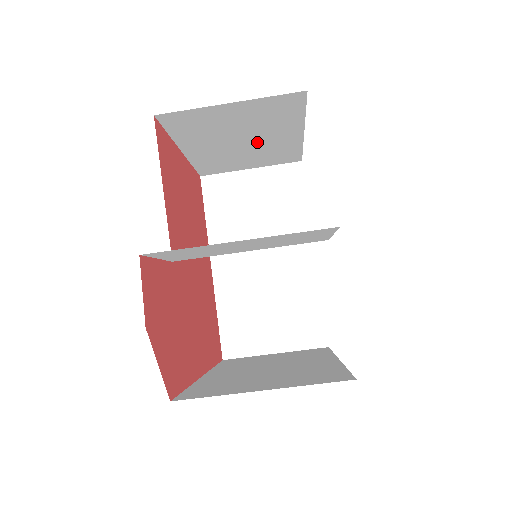
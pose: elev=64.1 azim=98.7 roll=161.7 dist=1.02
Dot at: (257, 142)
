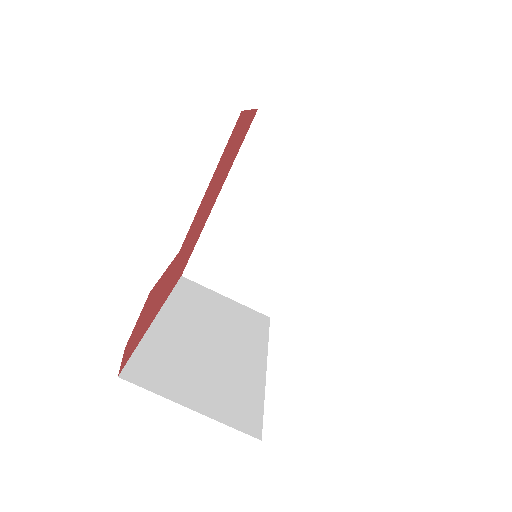
Dot at: occluded
